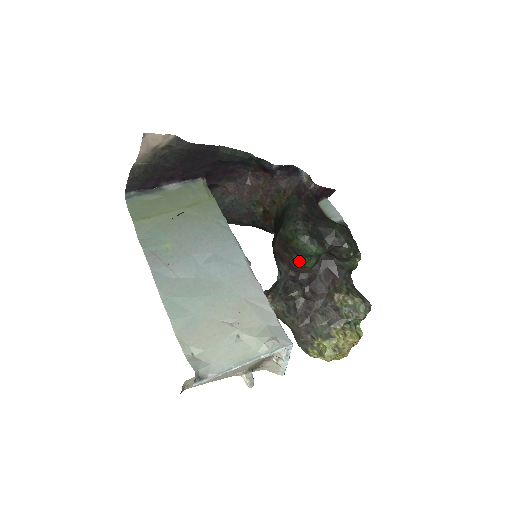
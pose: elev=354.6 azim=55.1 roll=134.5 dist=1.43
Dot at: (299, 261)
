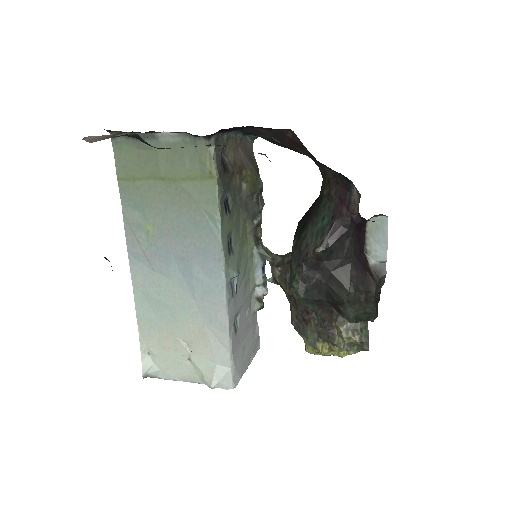
Dot at: occluded
